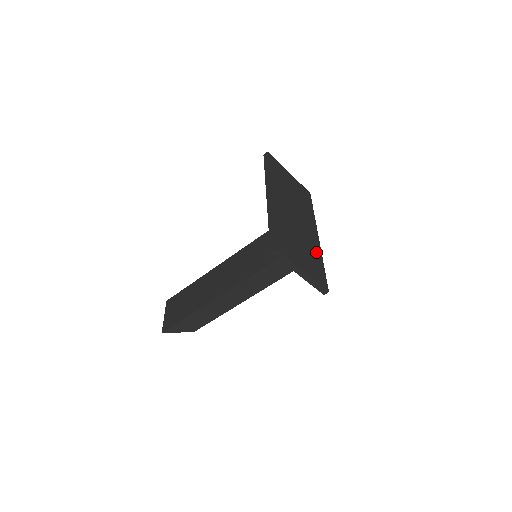
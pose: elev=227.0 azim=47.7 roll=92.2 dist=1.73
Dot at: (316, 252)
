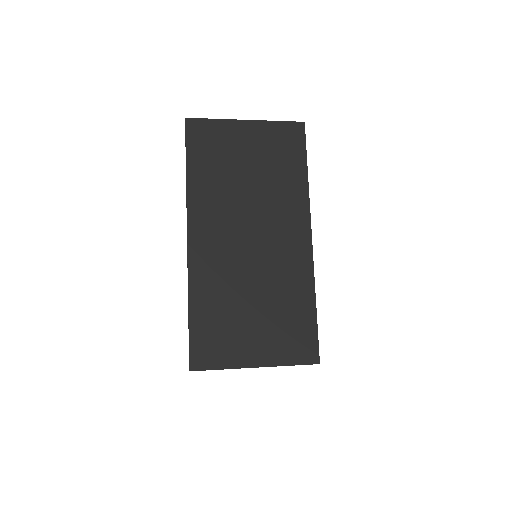
Dot at: (298, 287)
